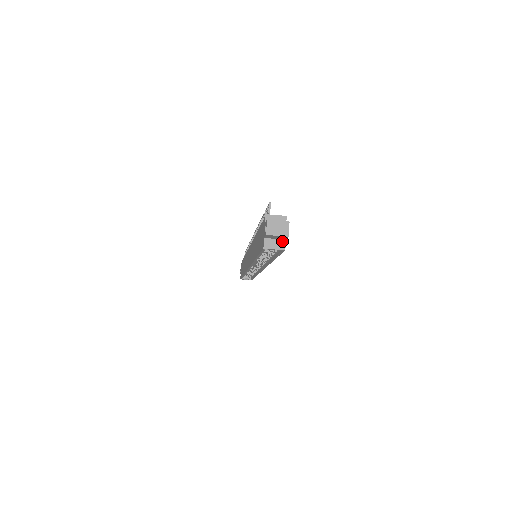
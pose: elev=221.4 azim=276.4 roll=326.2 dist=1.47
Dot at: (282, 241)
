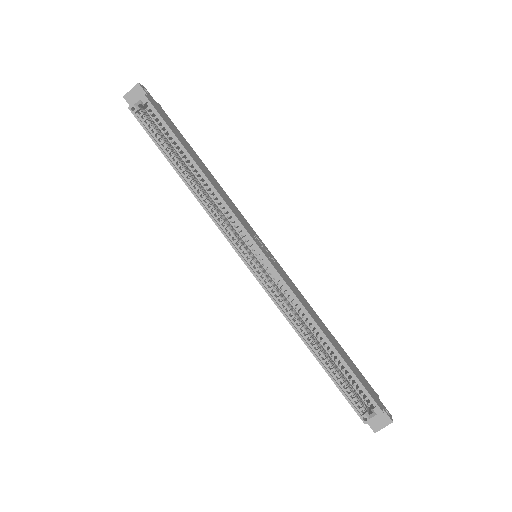
Dot at: occluded
